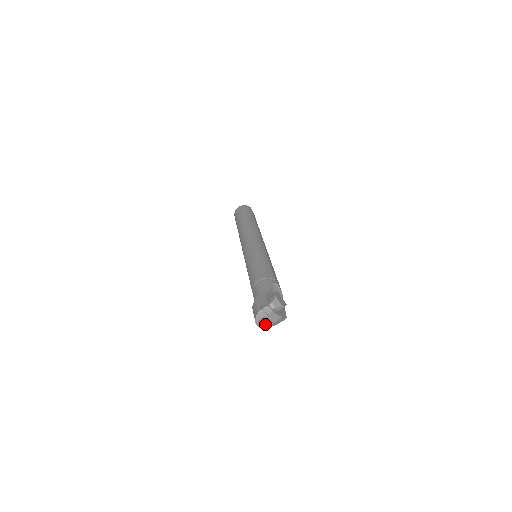
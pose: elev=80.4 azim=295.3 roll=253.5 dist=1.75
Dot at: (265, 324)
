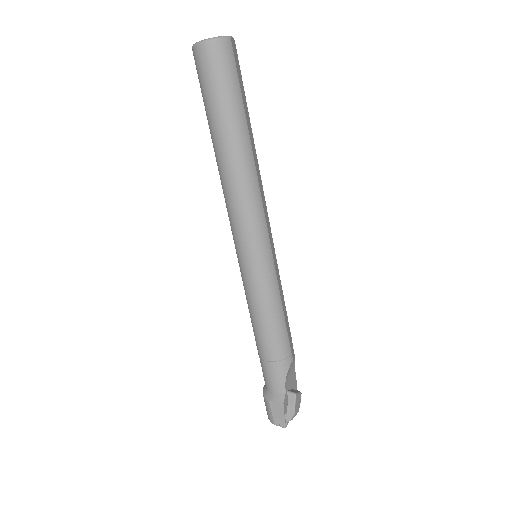
Dot at: occluded
